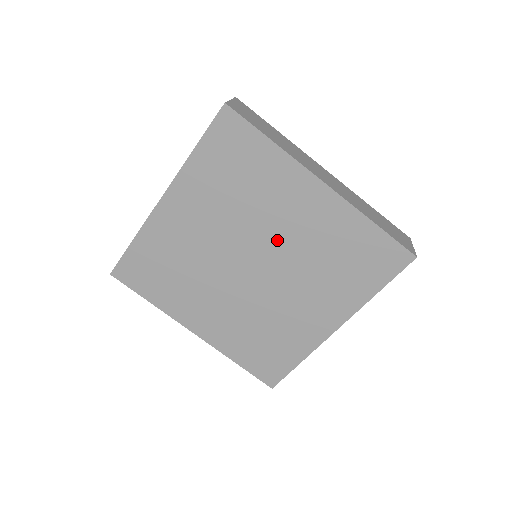
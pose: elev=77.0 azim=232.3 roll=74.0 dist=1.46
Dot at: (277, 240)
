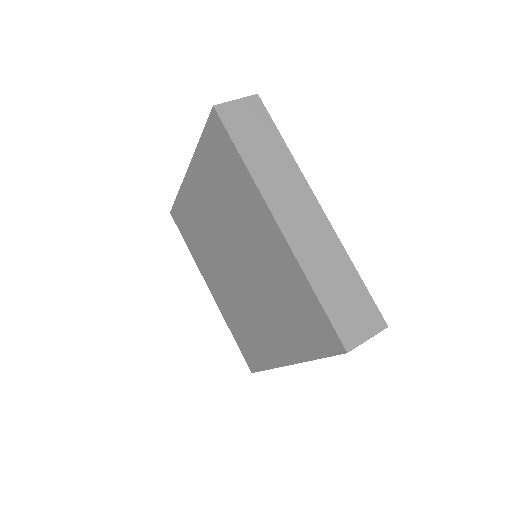
Dot at: (249, 254)
